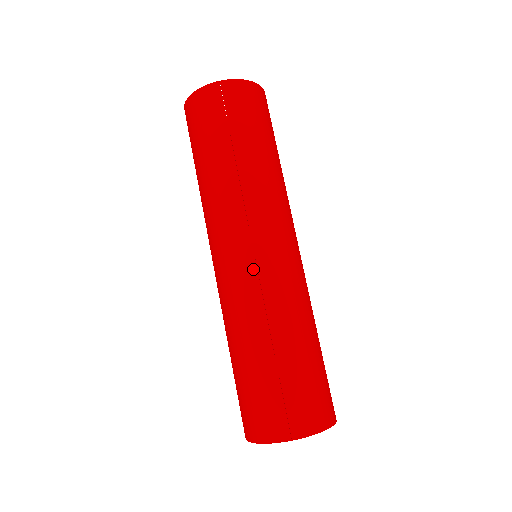
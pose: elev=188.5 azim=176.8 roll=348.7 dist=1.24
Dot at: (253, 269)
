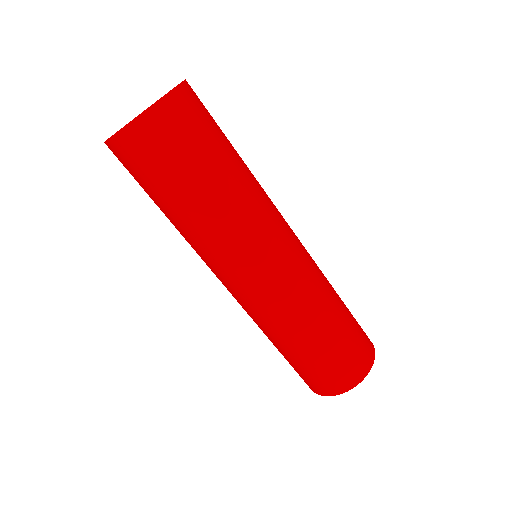
Dot at: (244, 300)
